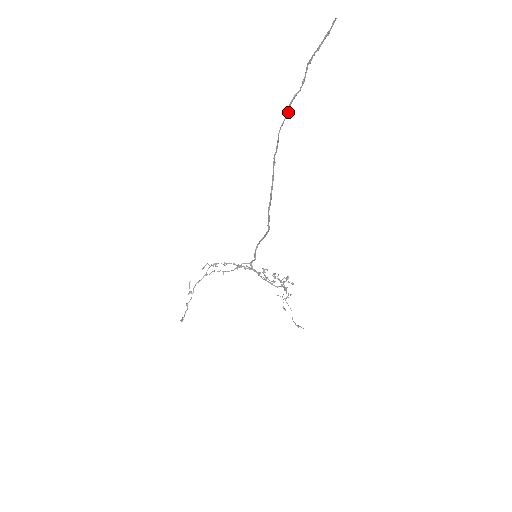
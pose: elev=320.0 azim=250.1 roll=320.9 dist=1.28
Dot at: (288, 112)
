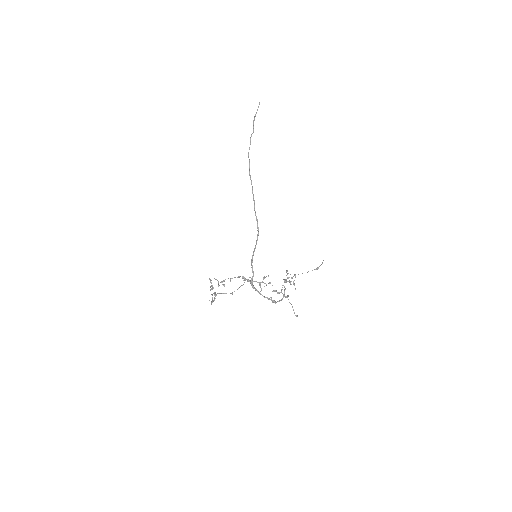
Dot at: (250, 143)
